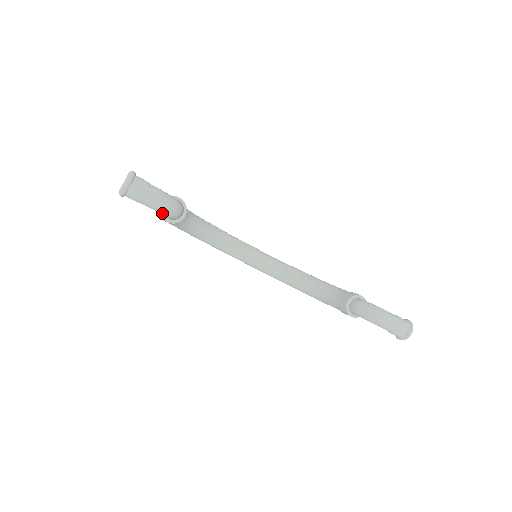
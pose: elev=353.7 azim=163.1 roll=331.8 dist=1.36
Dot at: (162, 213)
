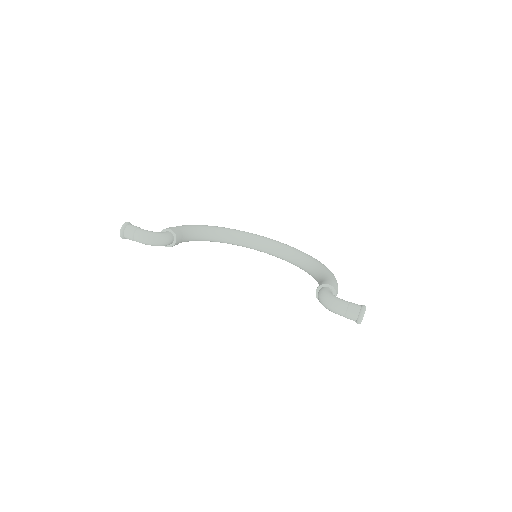
Dot at: occluded
